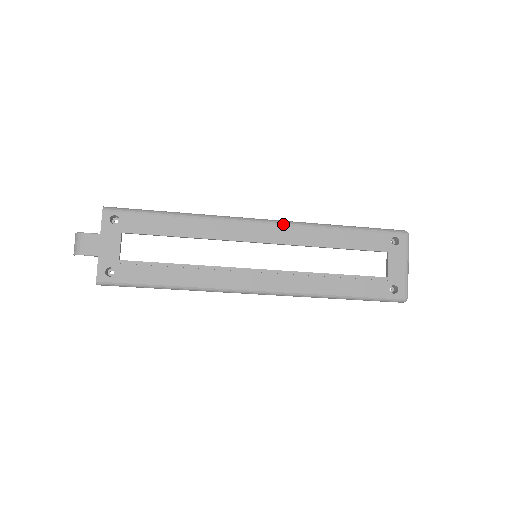
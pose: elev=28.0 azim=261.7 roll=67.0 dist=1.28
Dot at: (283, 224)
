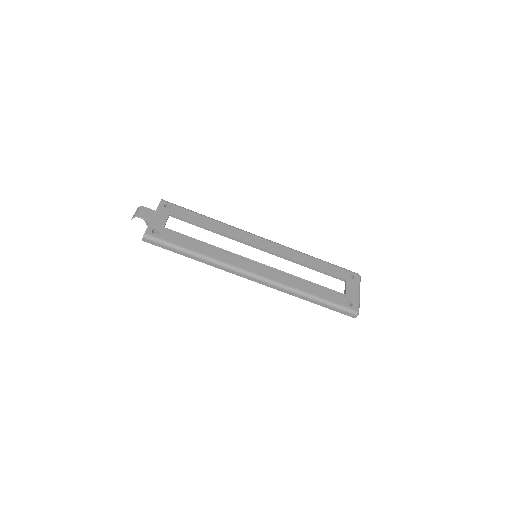
Dot at: (277, 244)
